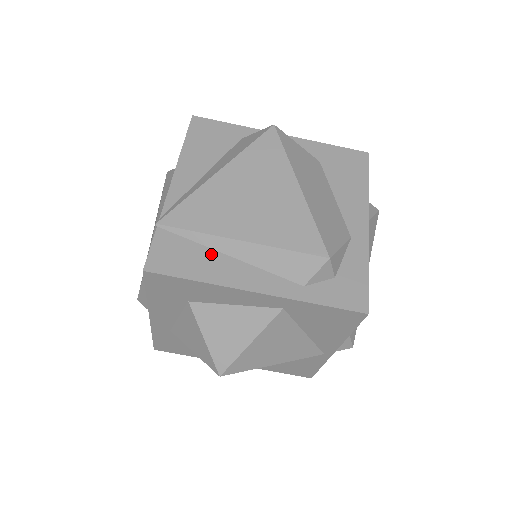
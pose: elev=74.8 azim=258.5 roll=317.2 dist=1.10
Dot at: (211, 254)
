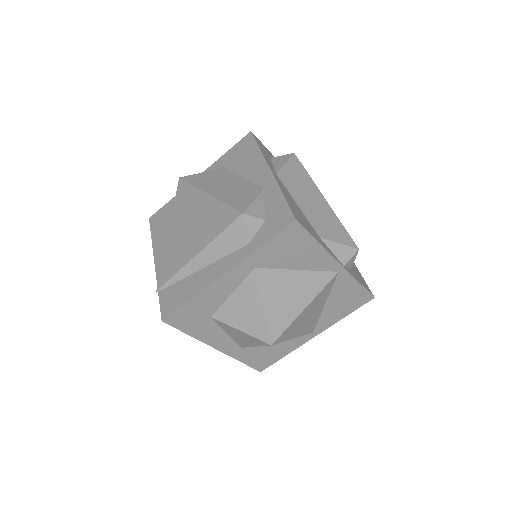
Dot at: (191, 278)
